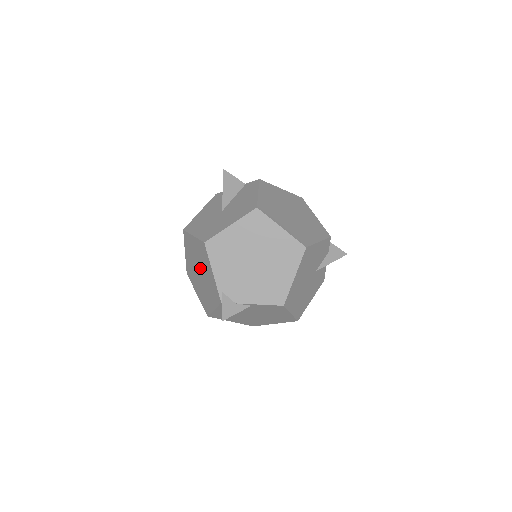
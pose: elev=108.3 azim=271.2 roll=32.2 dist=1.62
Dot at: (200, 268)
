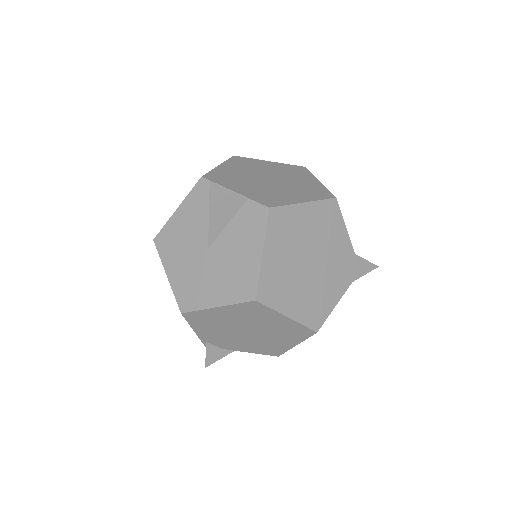
Dot at: occluded
